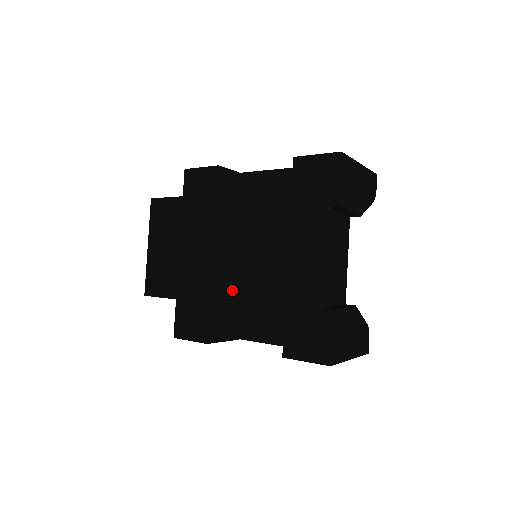
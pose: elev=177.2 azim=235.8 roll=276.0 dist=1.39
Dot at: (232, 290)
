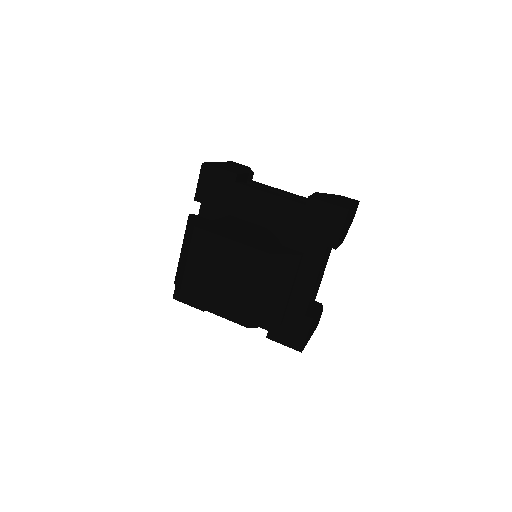
Dot at: (257, 318)
